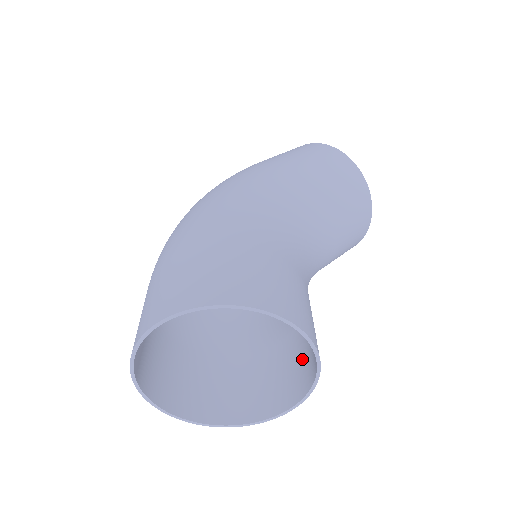
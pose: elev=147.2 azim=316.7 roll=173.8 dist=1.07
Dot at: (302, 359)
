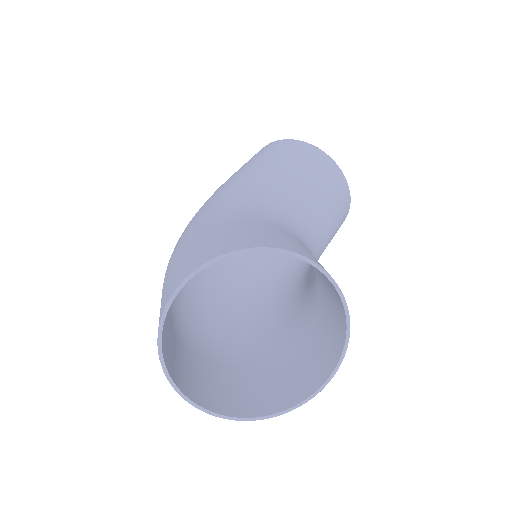
Dot at: (331, 297)
